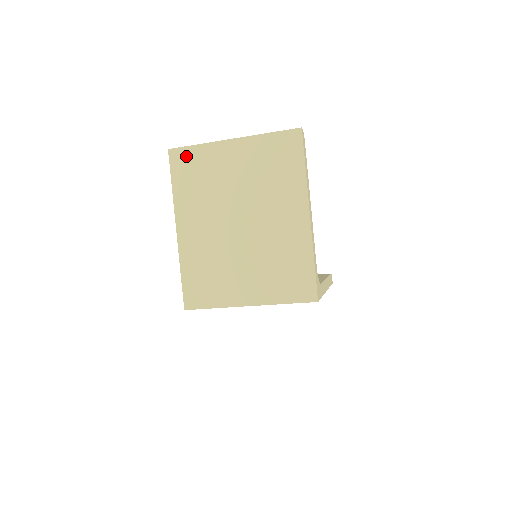
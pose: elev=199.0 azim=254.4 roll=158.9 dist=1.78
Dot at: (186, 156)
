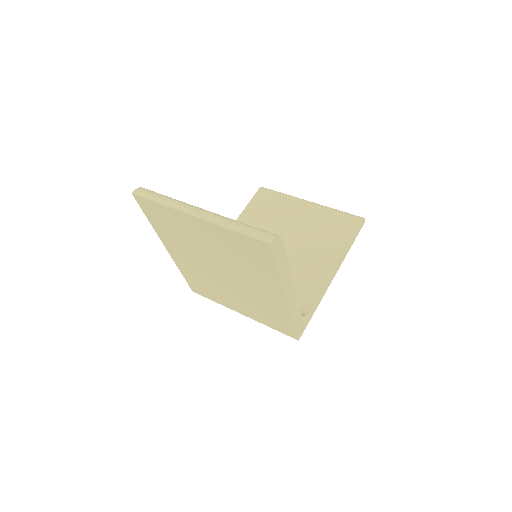
Dot at: (152, 207)
